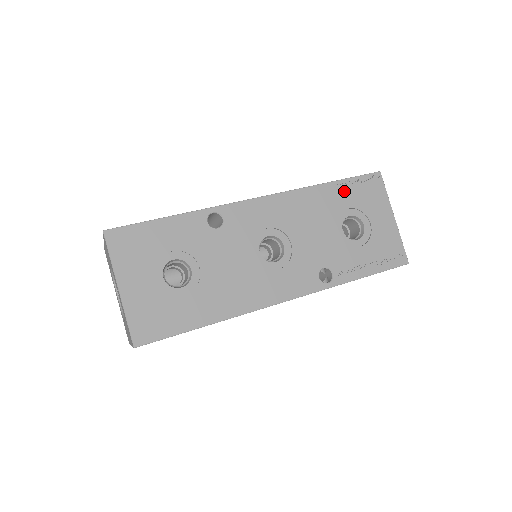
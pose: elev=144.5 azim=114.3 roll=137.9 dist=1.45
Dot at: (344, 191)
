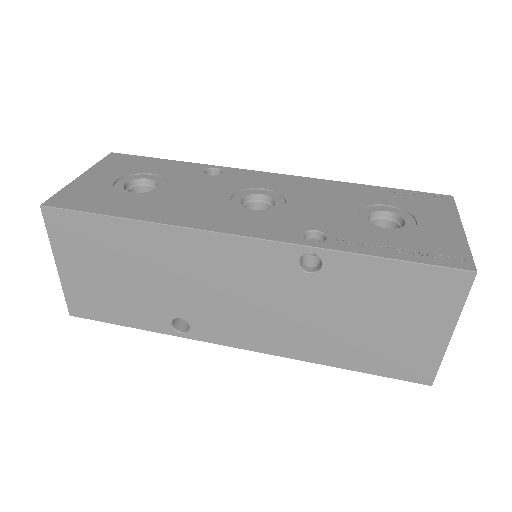
Dot at: (388, 194)
